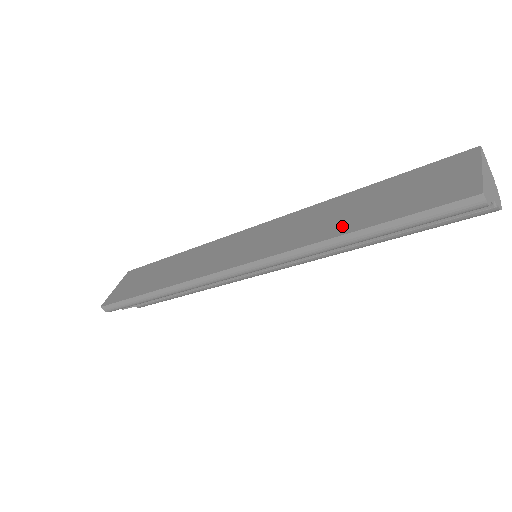
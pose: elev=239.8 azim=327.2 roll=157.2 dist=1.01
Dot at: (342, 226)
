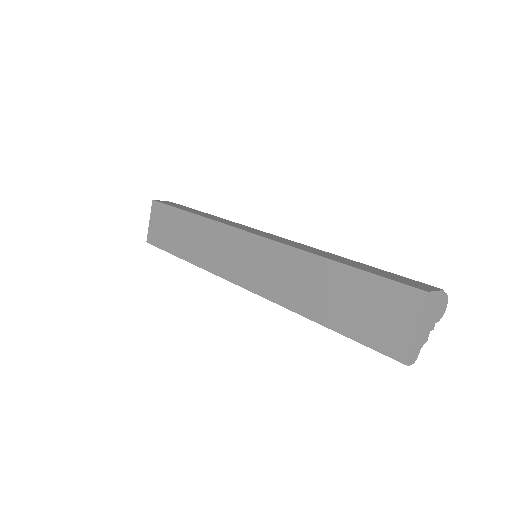
Dot at: (314, 309)
